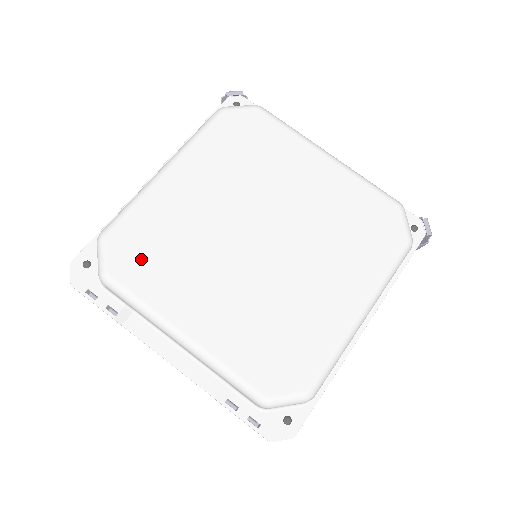
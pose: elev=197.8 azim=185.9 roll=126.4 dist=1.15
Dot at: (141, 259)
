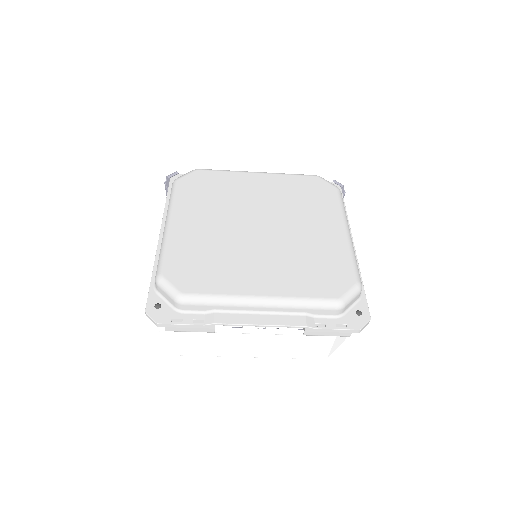
Dot at: (197, 274)
